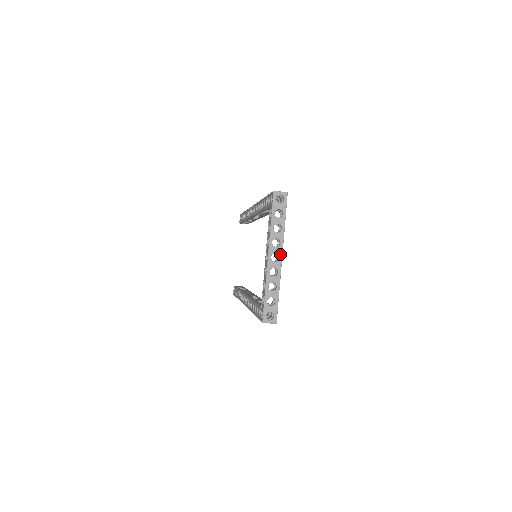
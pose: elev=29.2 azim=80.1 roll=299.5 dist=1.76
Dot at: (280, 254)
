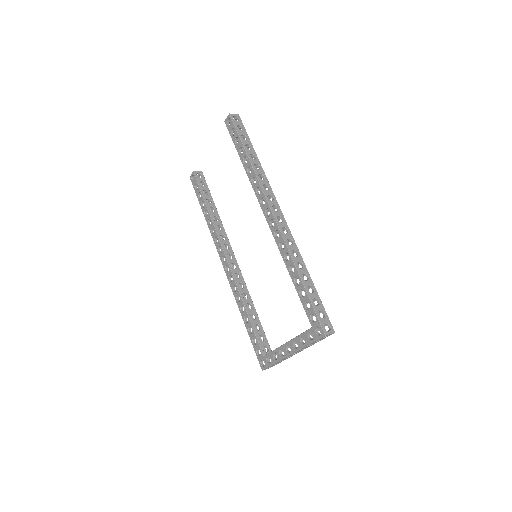
Dot at: (300, 351)
